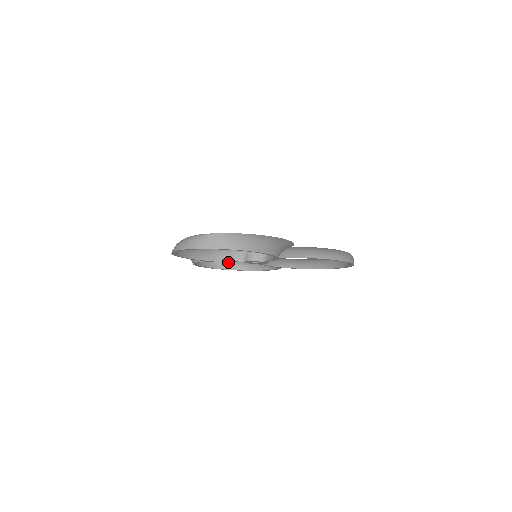
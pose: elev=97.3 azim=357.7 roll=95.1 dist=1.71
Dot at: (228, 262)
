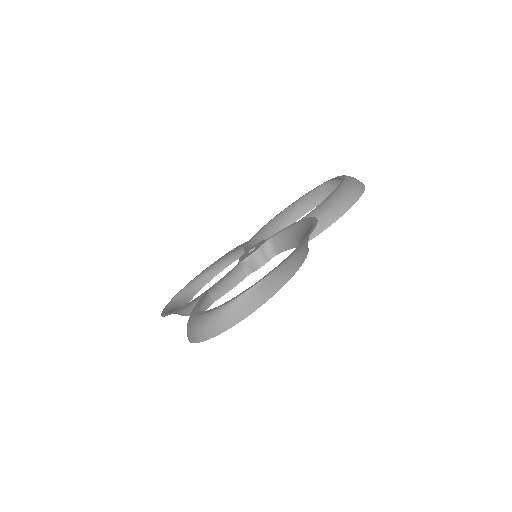
Dot at: (201, 277)
